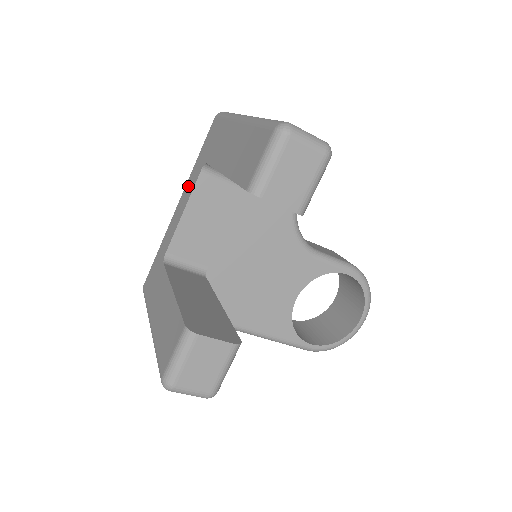
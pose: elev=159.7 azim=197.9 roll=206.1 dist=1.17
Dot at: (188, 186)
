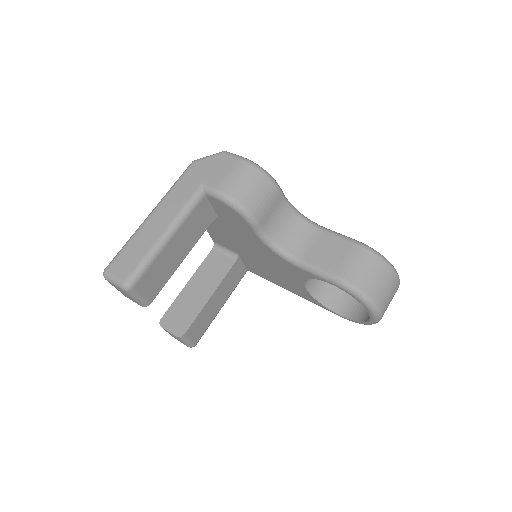
Dot at: occluded
